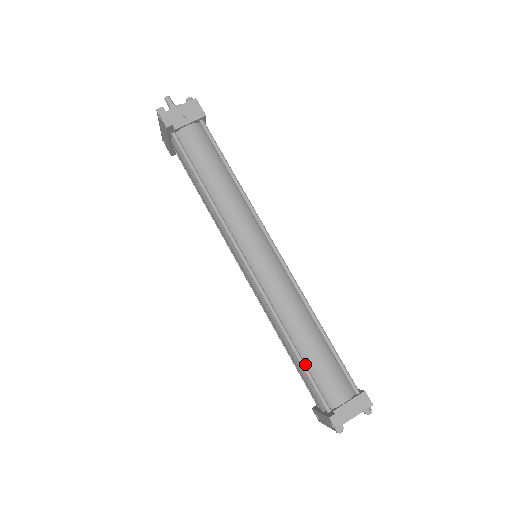
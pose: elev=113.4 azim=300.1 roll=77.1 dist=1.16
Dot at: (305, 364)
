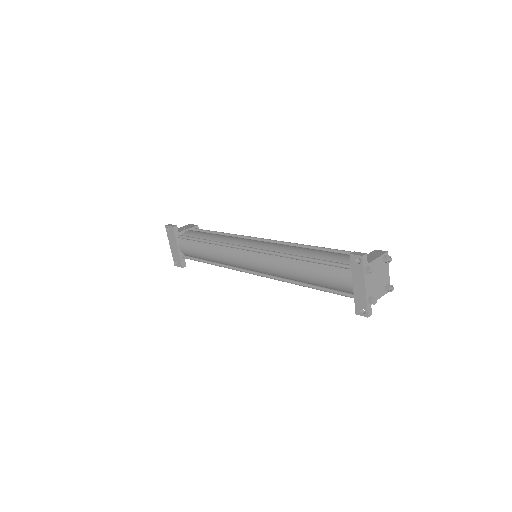
Dot at: (317, 259)
